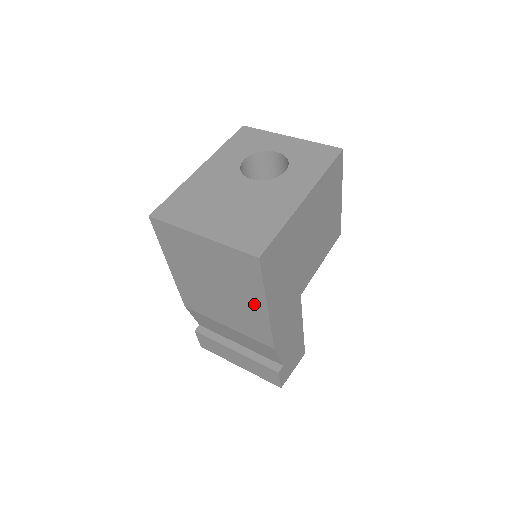
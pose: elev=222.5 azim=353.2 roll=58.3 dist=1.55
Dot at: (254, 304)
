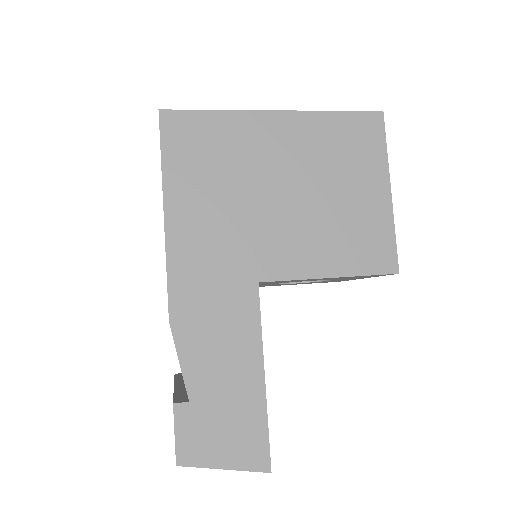
Dot at: occluded
